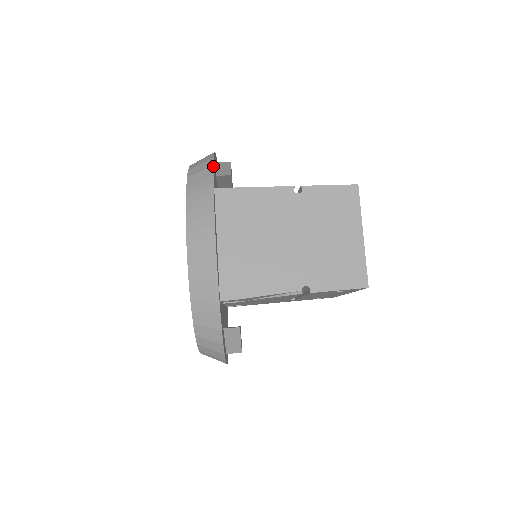
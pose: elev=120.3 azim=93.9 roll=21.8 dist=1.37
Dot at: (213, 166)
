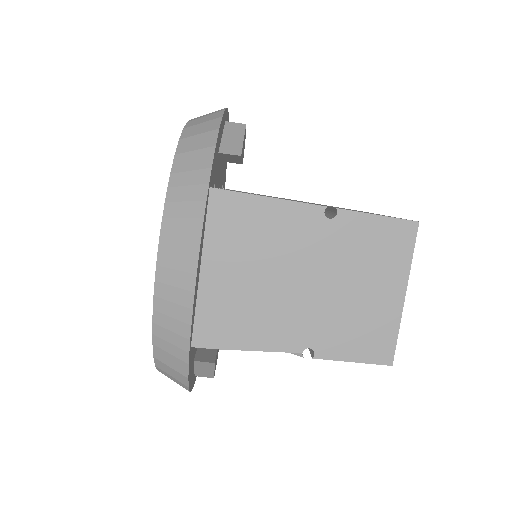
Dot at: (215, 149)
